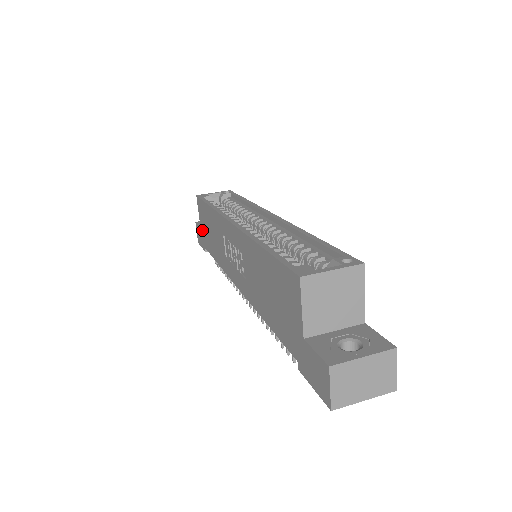
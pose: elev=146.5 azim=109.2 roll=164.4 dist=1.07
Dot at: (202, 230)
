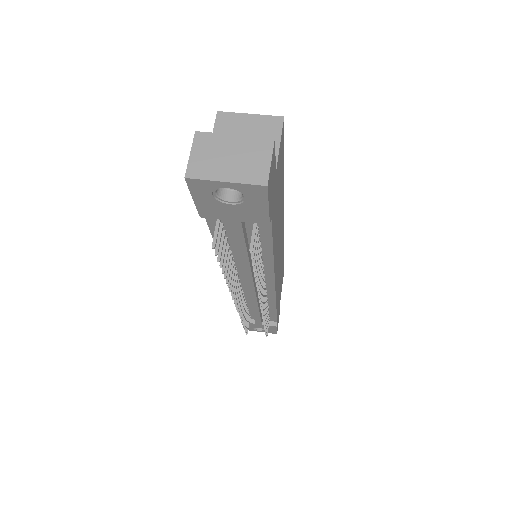
Dot at: occluded
